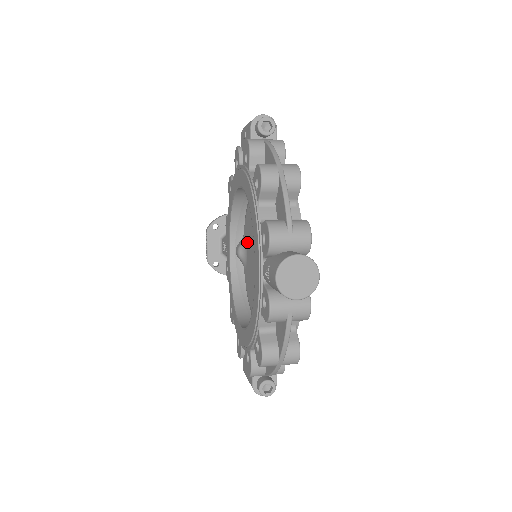
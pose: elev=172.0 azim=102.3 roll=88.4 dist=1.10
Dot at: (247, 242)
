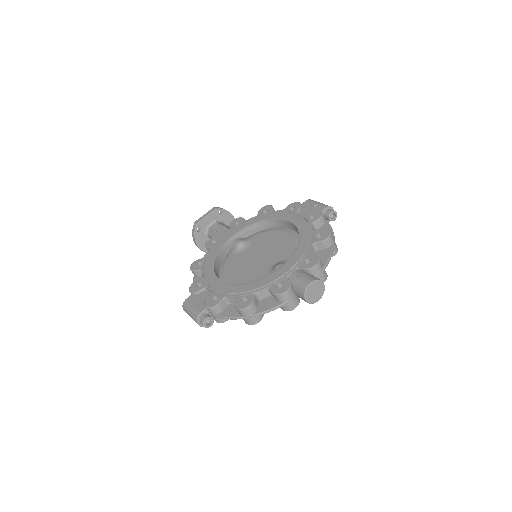
Dot at: (253, 244)
